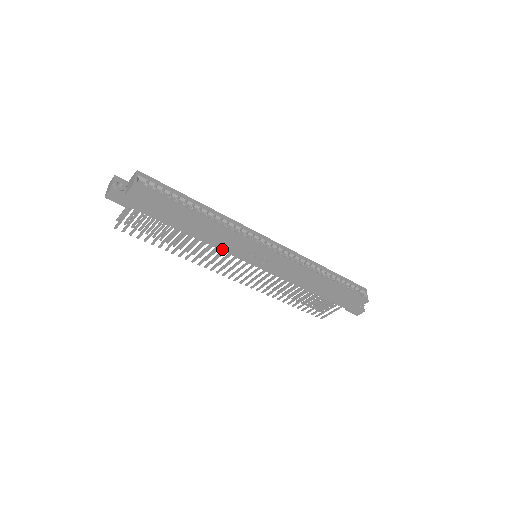
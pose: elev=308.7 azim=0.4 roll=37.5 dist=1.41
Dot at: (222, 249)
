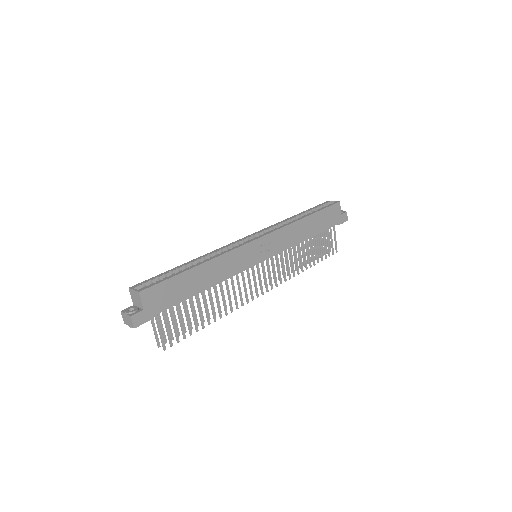
Dot at: (235, 273)
